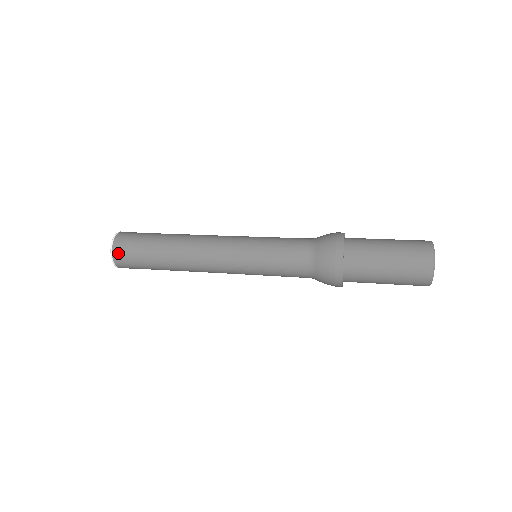
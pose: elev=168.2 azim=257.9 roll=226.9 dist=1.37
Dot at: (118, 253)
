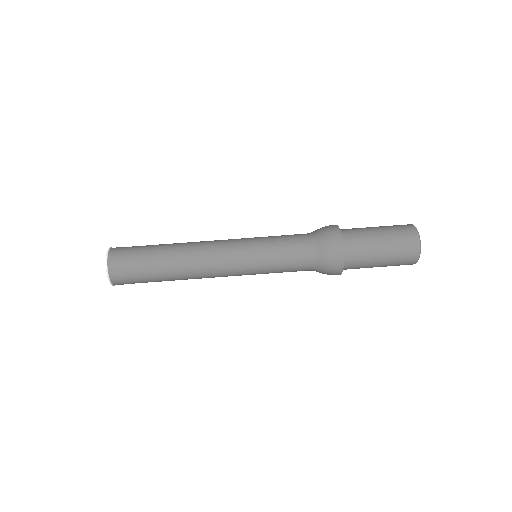
Dot at: (115, 270)
